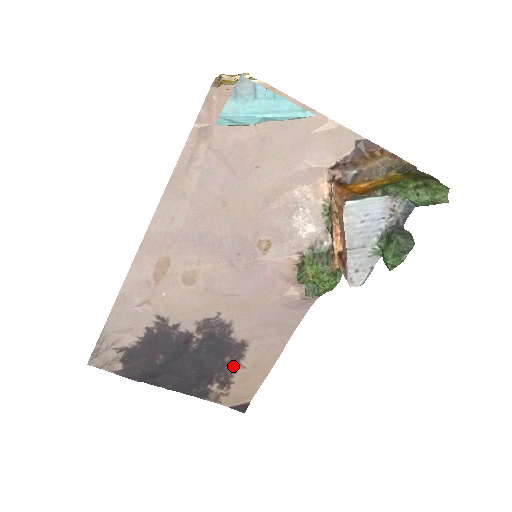
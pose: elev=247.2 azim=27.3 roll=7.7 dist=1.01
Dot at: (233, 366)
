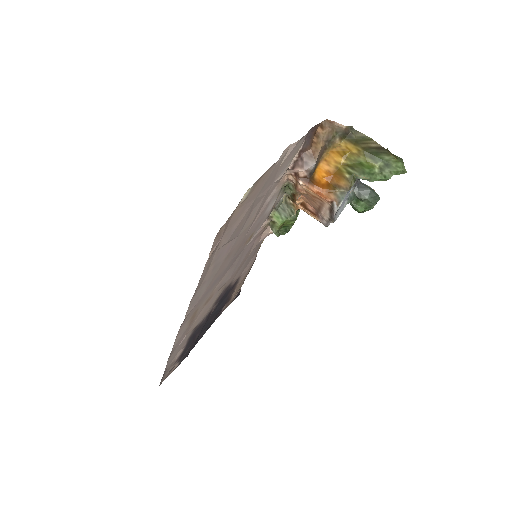
Dot at: (233, 291)
